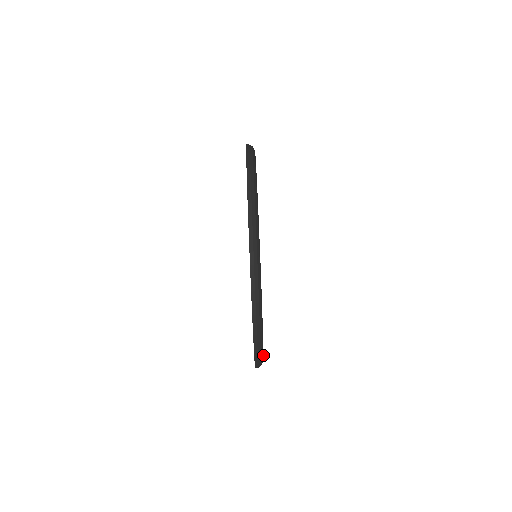
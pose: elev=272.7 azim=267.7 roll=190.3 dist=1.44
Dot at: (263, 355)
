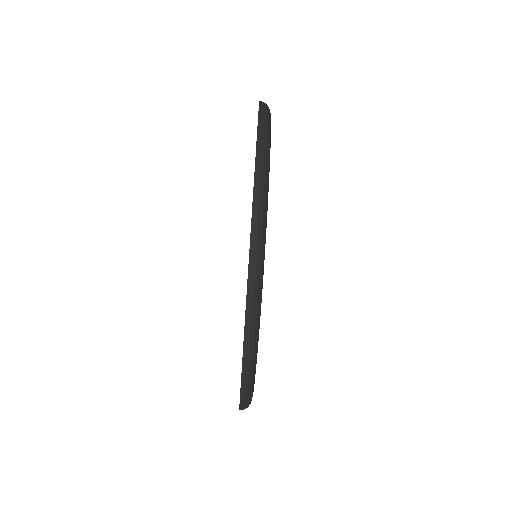
Dot at: (260, 312)
